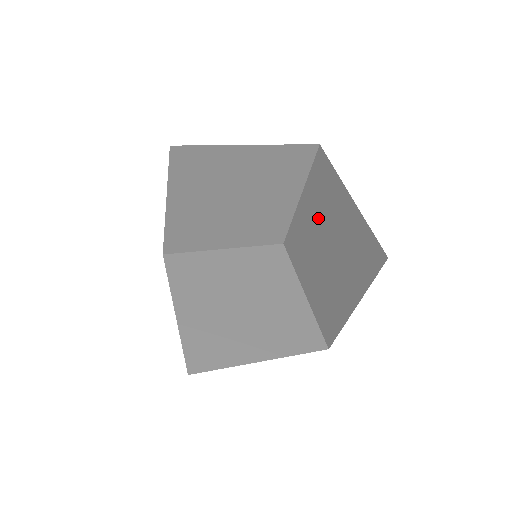
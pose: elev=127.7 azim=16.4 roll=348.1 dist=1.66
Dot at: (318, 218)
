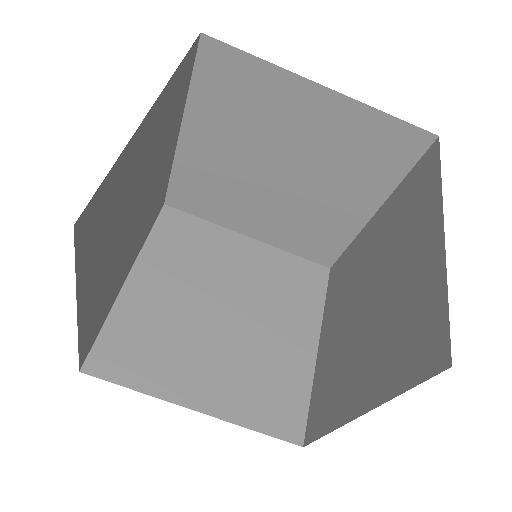
Dot at: (246, 143)
